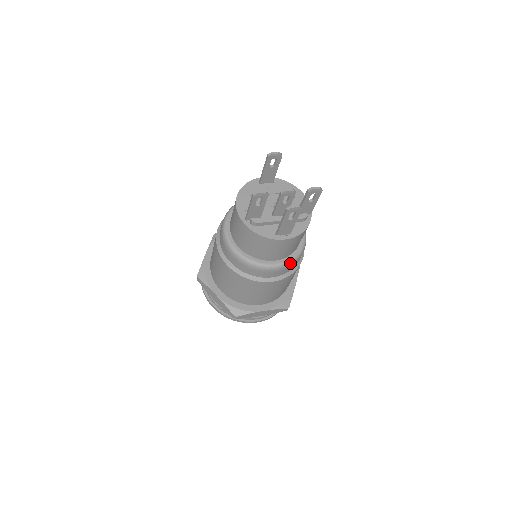
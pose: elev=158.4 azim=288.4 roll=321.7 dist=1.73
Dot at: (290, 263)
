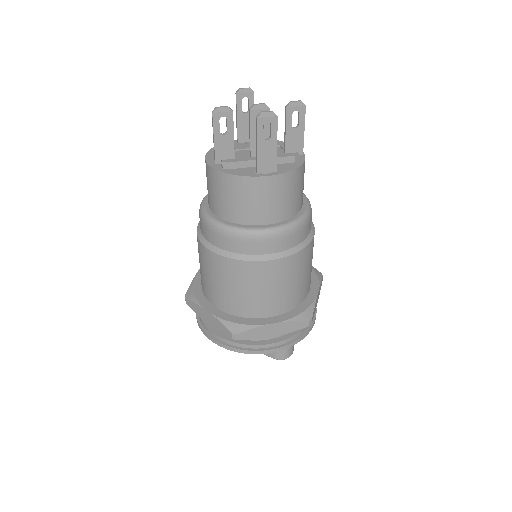
Dot at: (290, 227)
